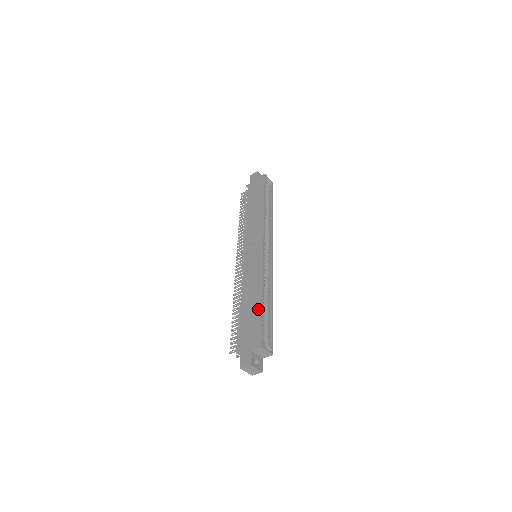
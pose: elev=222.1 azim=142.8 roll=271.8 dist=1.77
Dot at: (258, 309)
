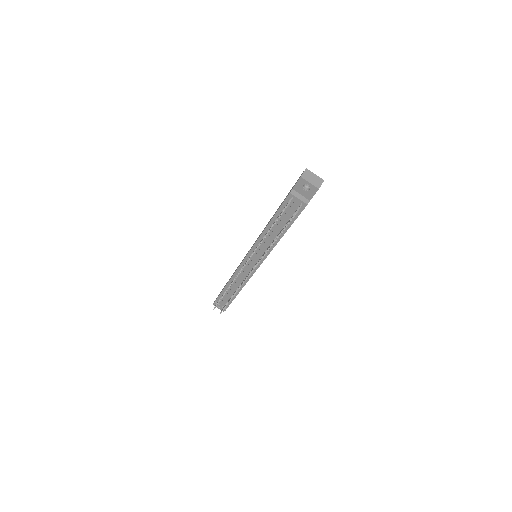
Dot at: occluded
